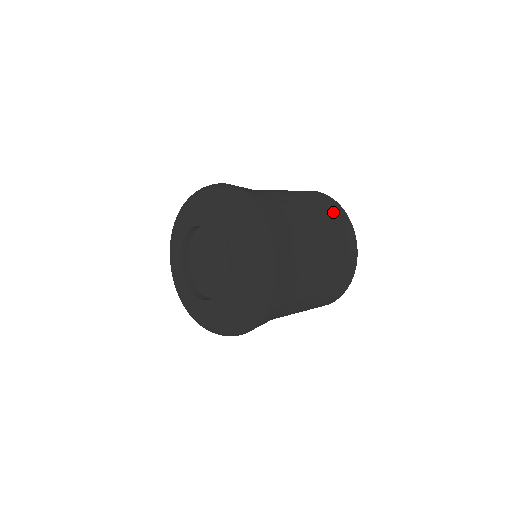
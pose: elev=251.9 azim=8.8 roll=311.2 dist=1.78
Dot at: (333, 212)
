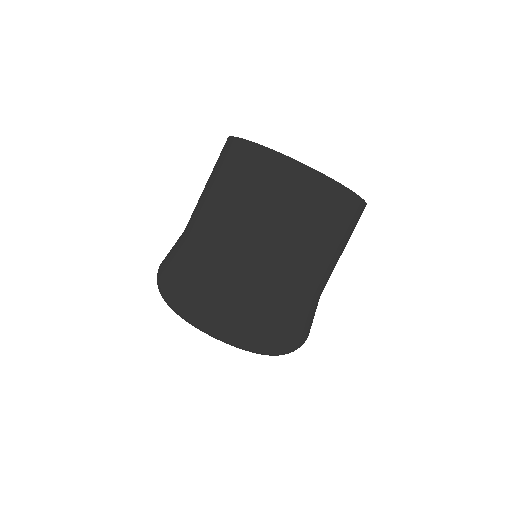
Dot at: (272, 180)
